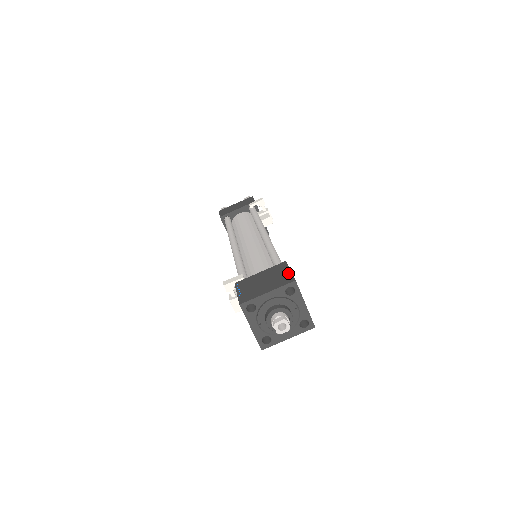
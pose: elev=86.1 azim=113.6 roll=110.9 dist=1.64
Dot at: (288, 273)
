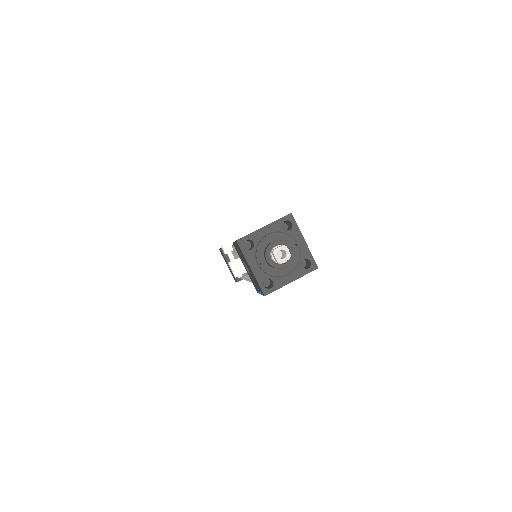
Dot at: occluded
